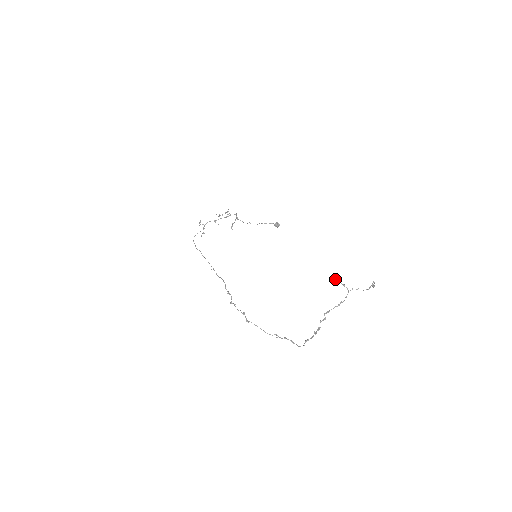
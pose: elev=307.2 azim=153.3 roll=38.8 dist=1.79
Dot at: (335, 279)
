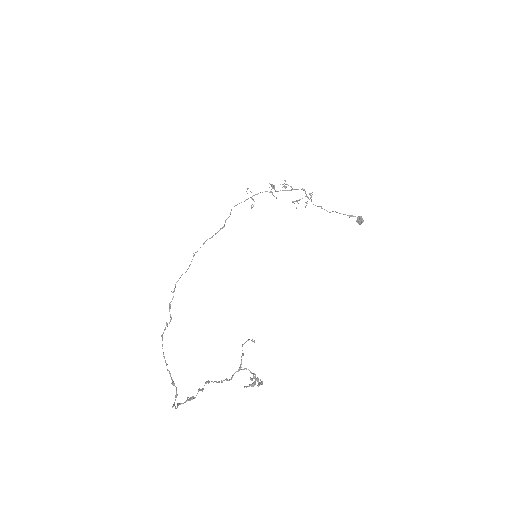
Dot at: occluded
